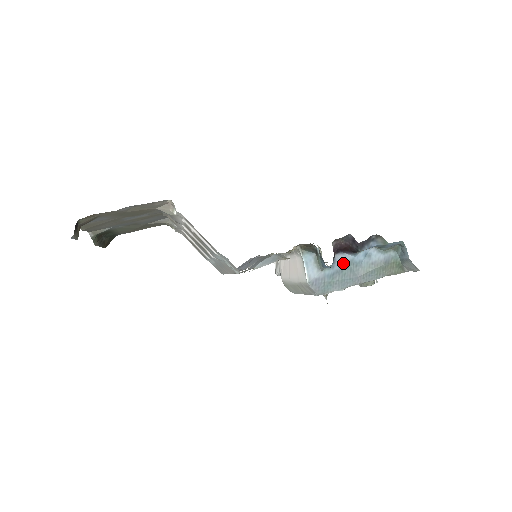
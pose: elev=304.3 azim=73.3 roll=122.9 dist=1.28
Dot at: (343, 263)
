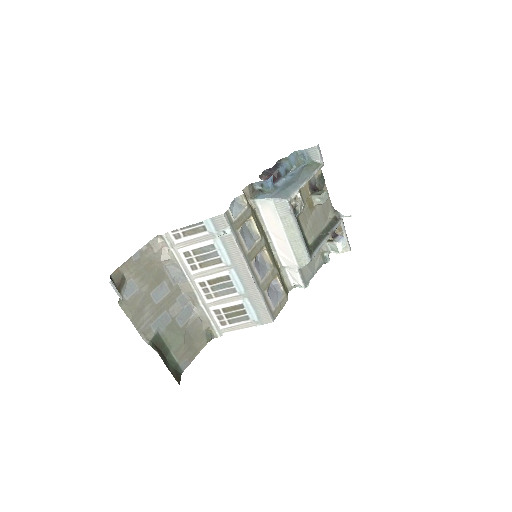
Dot at: (282, 184)
